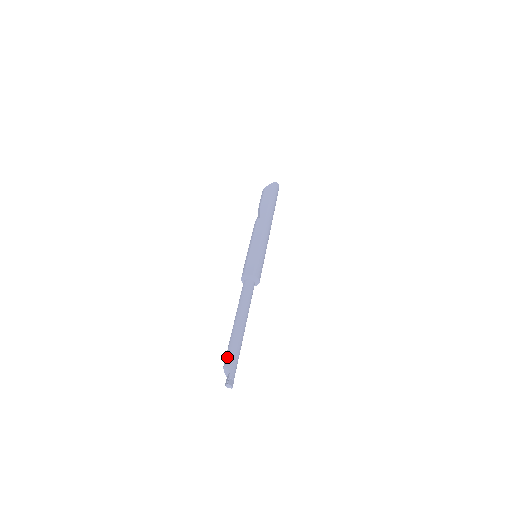
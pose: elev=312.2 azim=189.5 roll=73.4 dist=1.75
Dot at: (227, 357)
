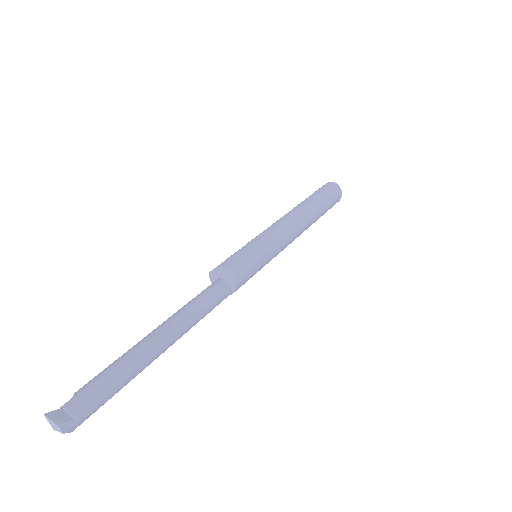
Dot at: (93, 378)
